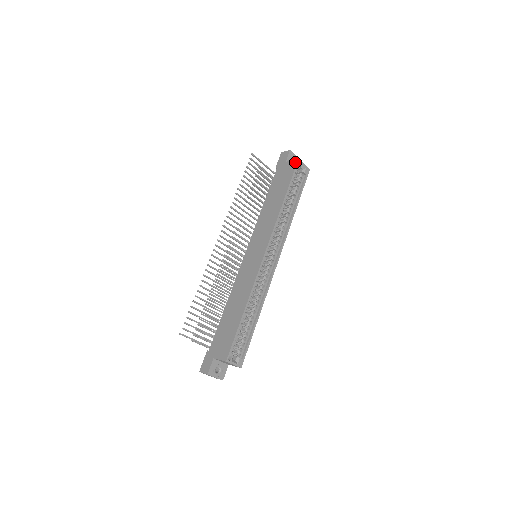
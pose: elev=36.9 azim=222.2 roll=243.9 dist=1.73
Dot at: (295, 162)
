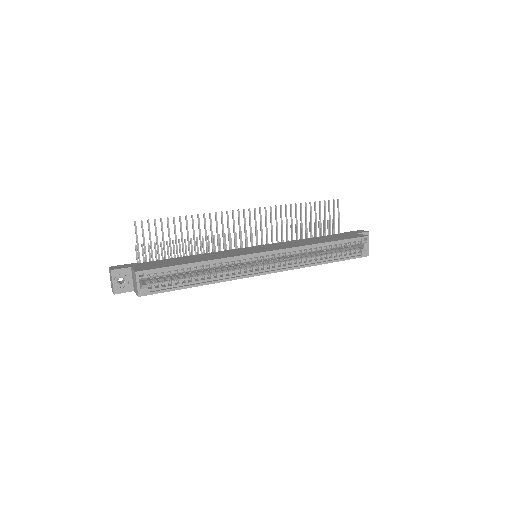
Dot at: (364, 235)
